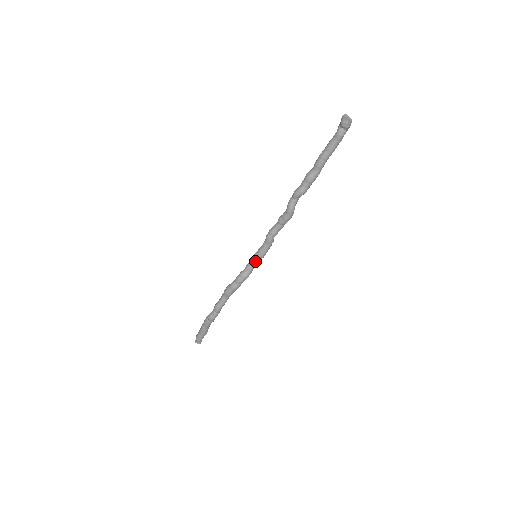
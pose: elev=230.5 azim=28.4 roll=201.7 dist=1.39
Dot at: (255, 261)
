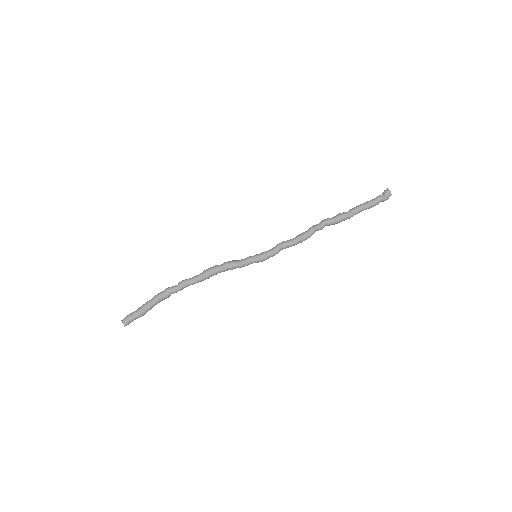
Dot at: (253, 257)
